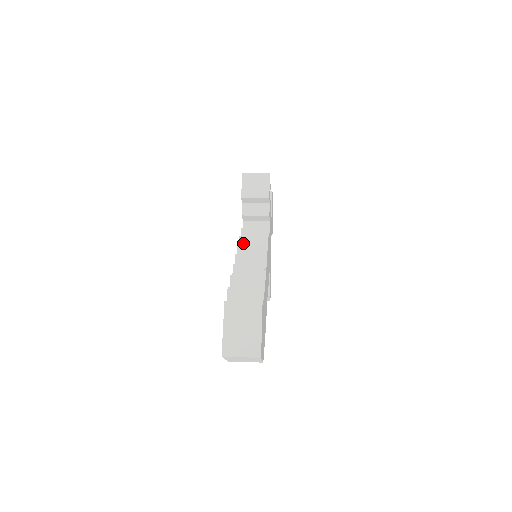
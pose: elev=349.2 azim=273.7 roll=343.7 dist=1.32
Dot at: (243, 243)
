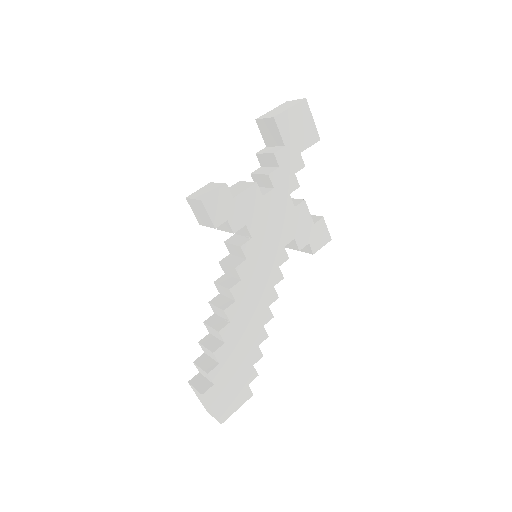
Dot at: (224, 269)
